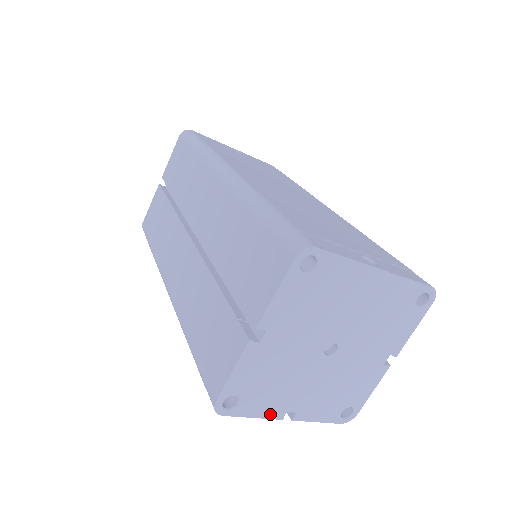
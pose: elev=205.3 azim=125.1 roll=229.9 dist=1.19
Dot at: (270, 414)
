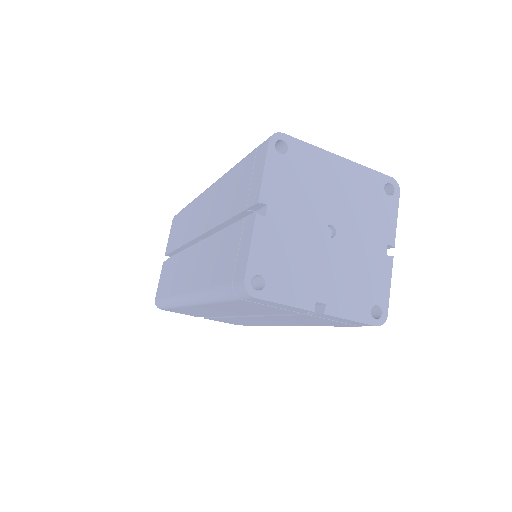
Dot at: (300, 303)
